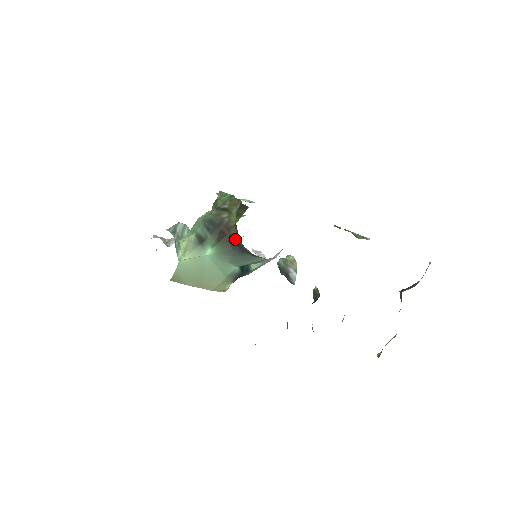
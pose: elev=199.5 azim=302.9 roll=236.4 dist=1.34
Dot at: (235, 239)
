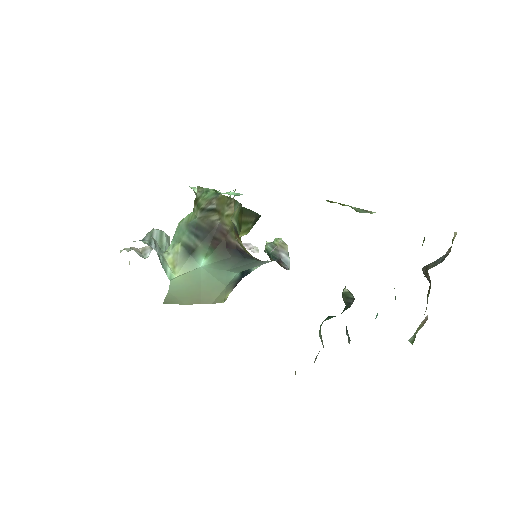
Dot at: (235, 245)
